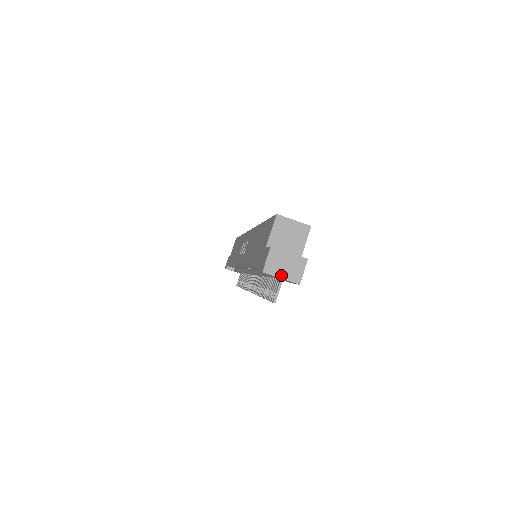
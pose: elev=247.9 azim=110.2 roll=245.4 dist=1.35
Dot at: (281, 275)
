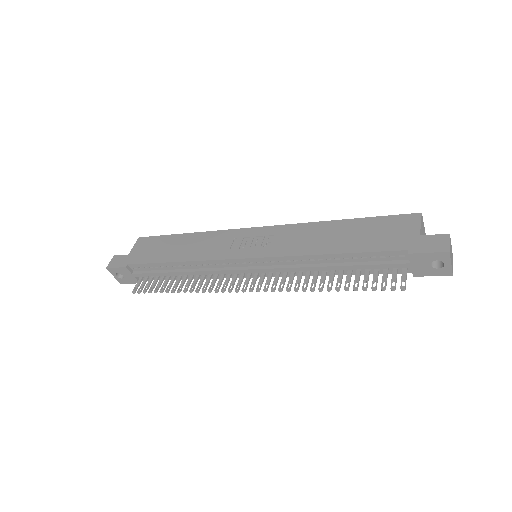
Dot at: (451, 261)
